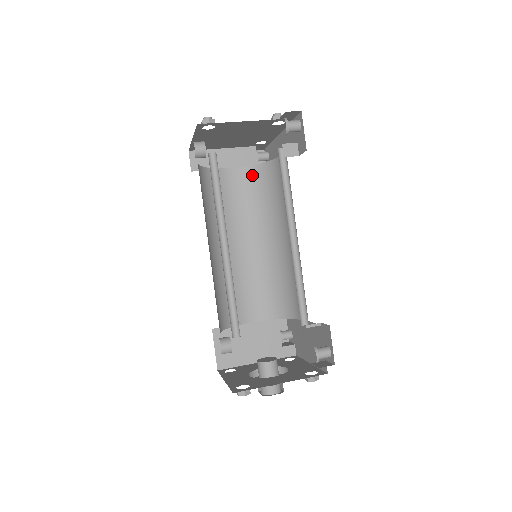
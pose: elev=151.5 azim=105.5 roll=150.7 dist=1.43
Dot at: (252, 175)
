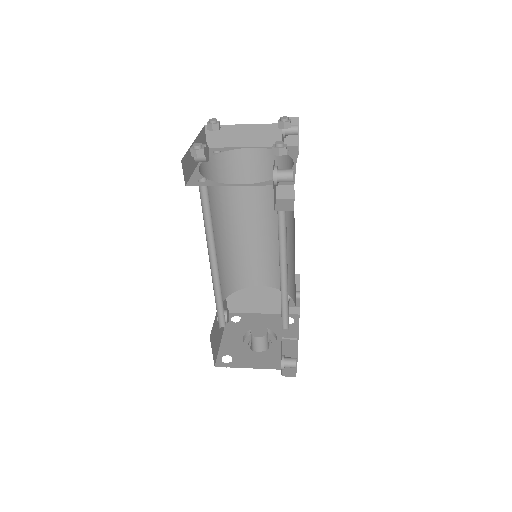
Dot at: (272, 160)
